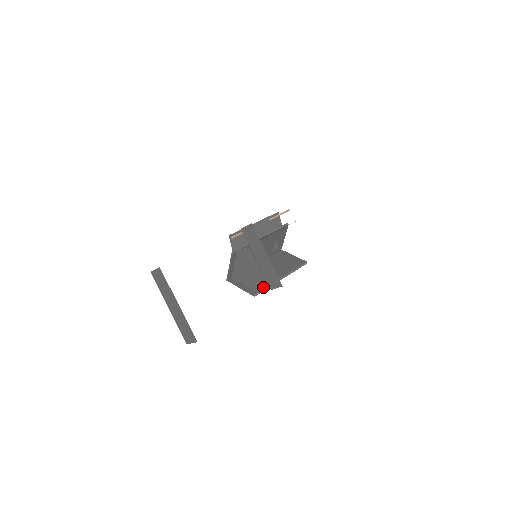
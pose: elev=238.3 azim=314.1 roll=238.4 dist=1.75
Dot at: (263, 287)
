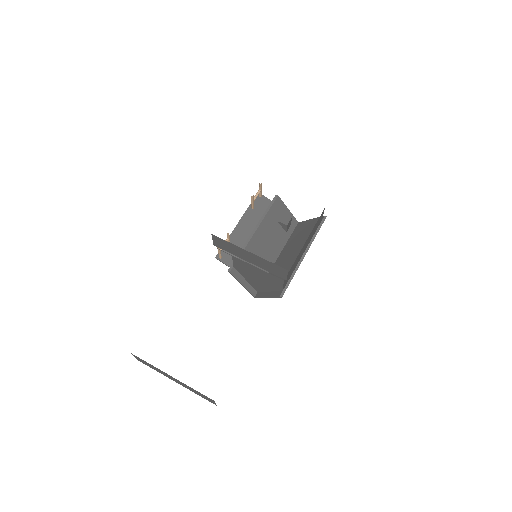
Dot at: (279, 283)
